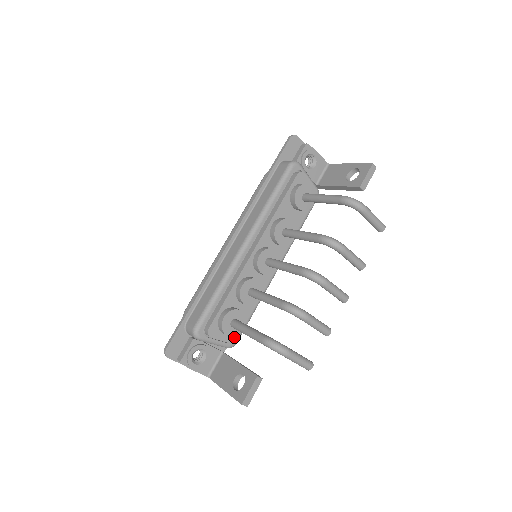
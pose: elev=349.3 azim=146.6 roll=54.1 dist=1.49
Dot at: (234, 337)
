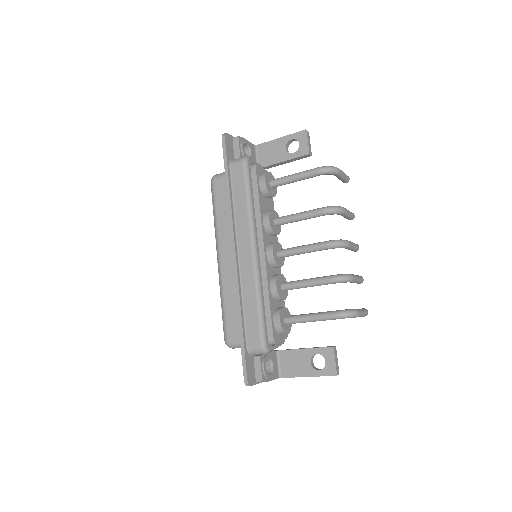
Dot at: occluded
